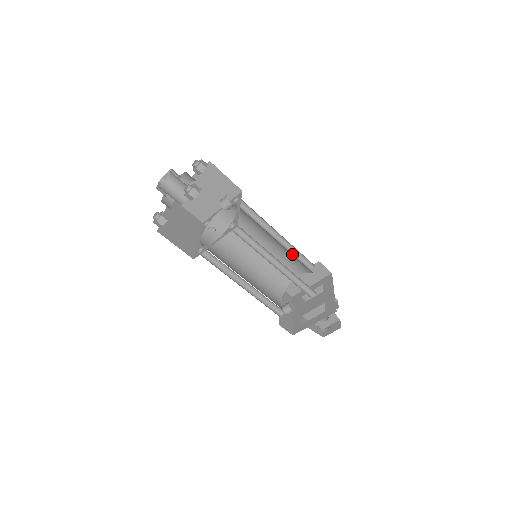
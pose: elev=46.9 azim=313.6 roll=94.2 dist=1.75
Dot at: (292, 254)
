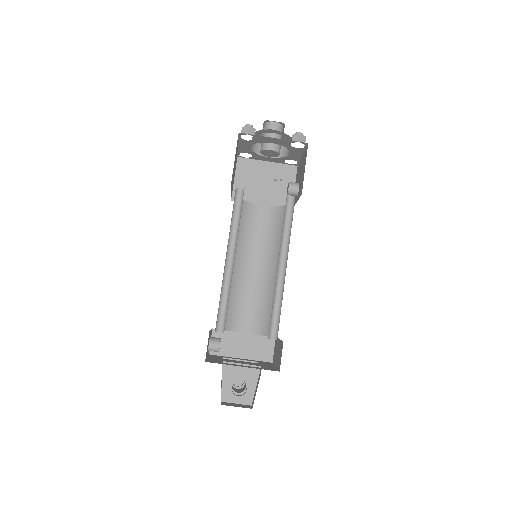
Dot at: (269, 300)
